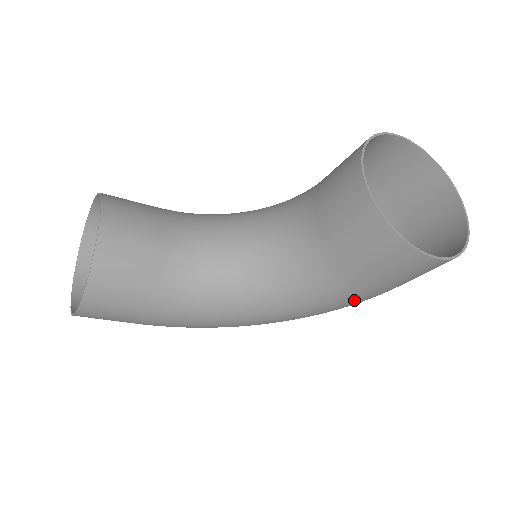
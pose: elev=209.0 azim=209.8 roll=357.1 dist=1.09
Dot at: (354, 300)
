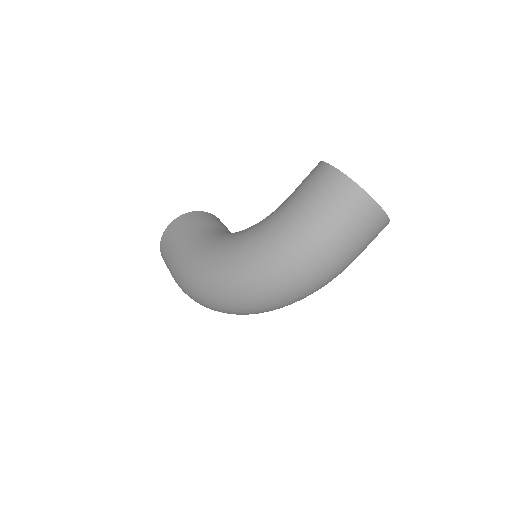
Dot at: (281, 222)
